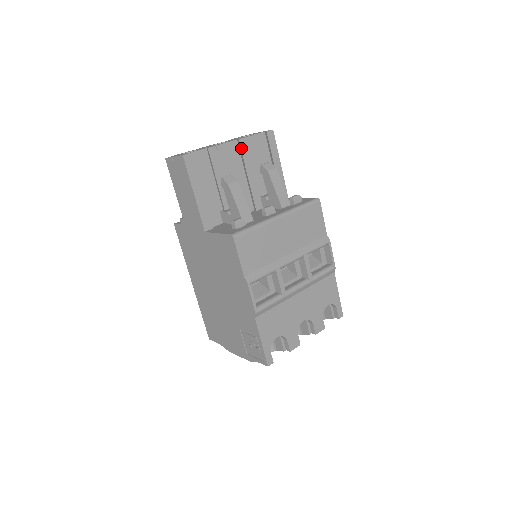
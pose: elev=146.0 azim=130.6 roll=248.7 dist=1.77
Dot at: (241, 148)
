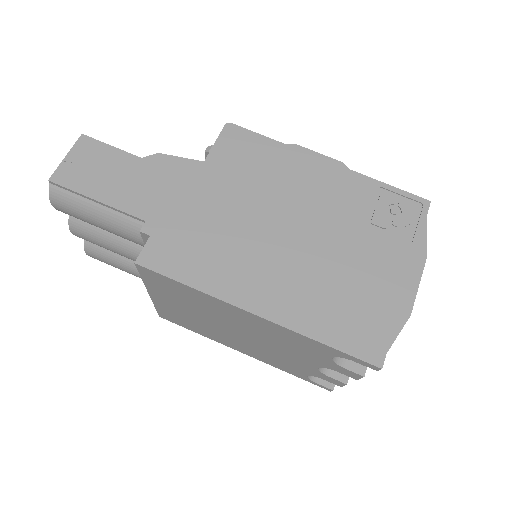
Dot at: occluded
